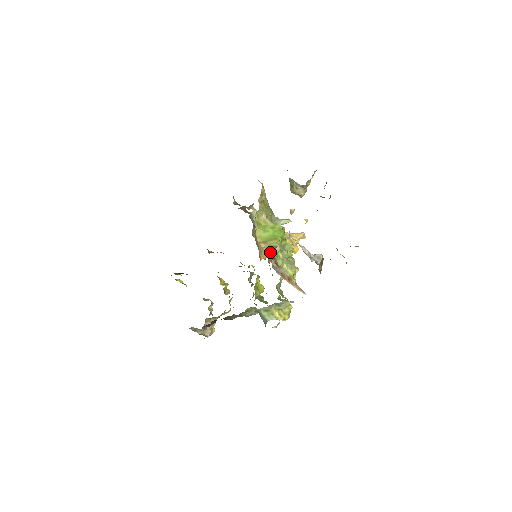
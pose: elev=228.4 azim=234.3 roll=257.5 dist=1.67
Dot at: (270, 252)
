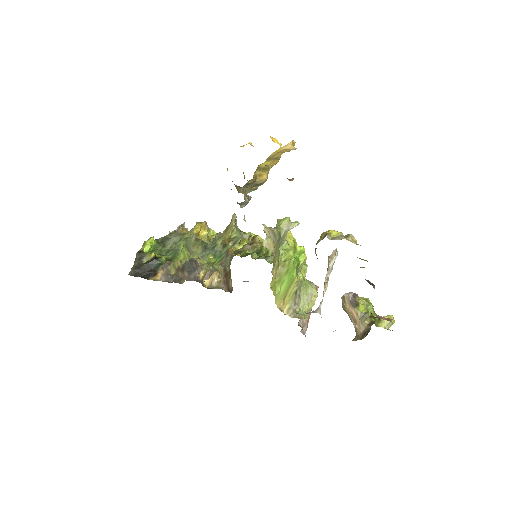
Dot at: occluded
